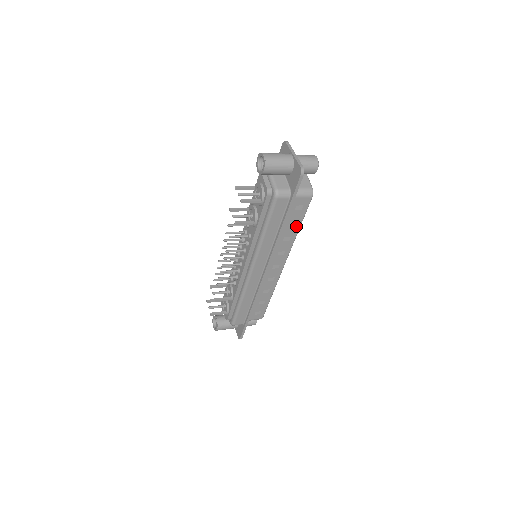
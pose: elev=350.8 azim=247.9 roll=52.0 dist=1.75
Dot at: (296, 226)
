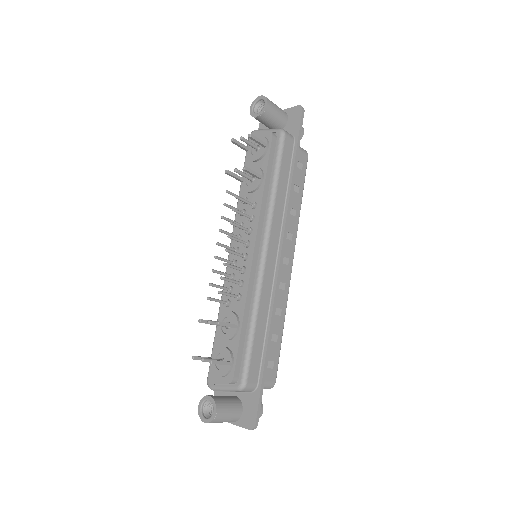
Dot at: (299, 195)
